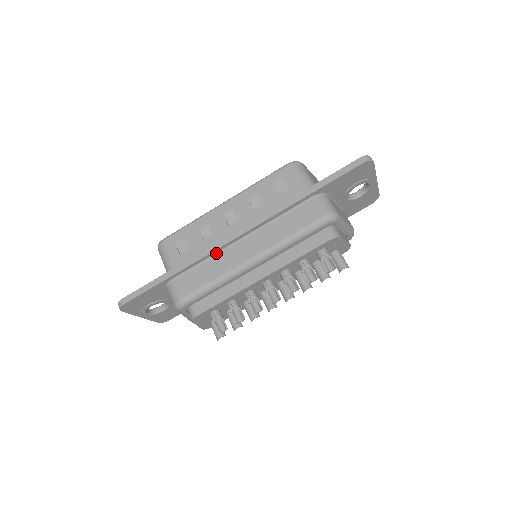
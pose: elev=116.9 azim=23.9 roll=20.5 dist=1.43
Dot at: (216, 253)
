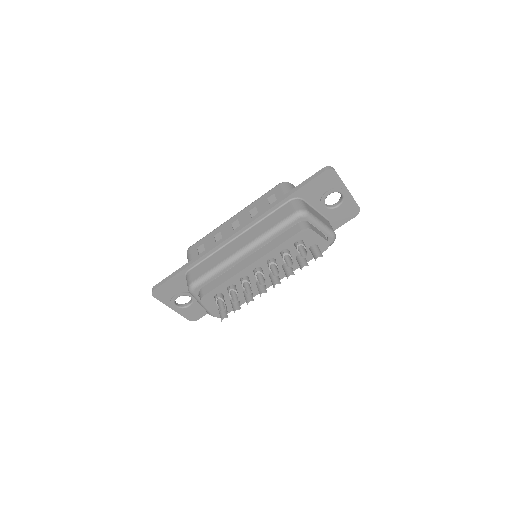
Dot at: (220, 248)
